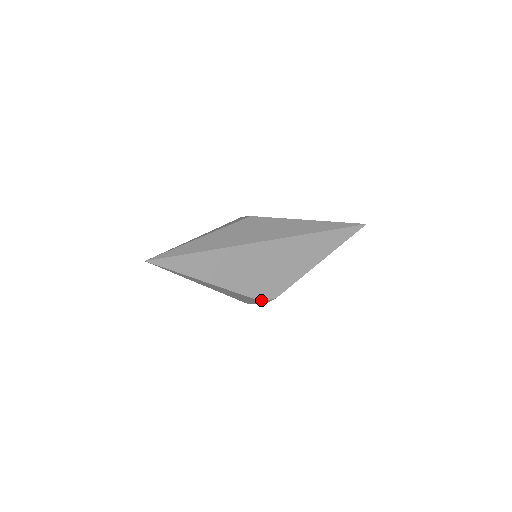
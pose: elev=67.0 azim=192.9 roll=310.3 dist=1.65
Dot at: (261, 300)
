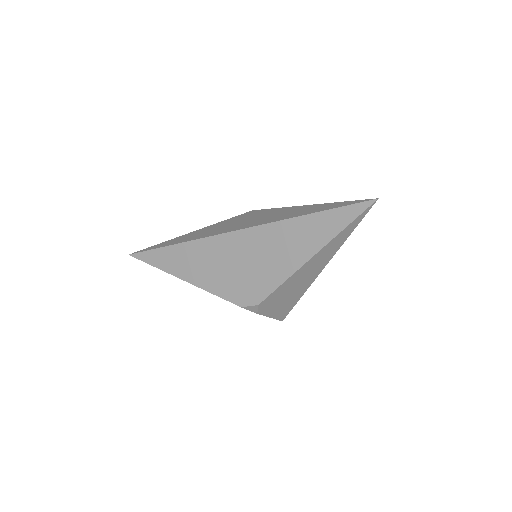
Dot at: (240, 305)
